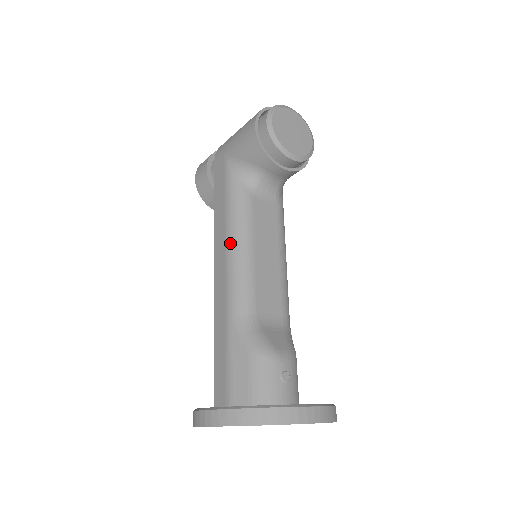
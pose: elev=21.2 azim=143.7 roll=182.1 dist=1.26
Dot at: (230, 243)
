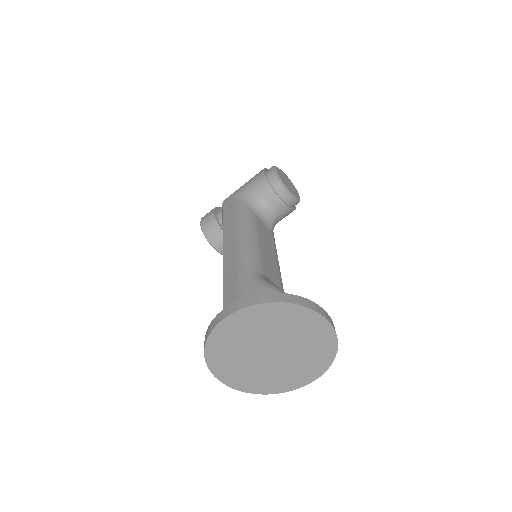
Dot at: (240, 234)
